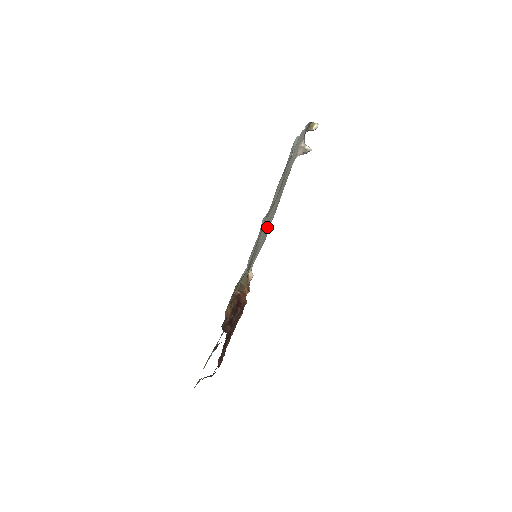
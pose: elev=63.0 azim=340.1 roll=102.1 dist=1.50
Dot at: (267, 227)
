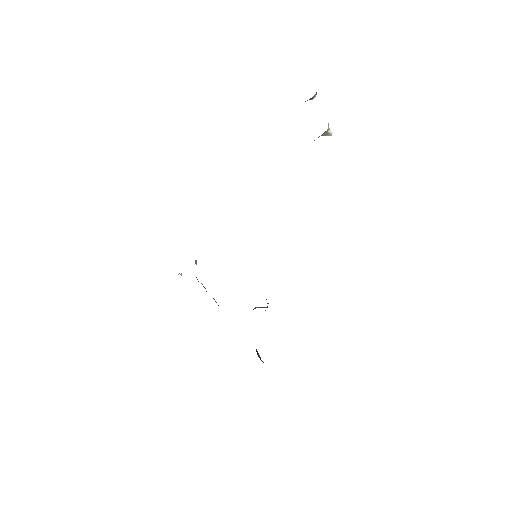
Dot at: occluded
